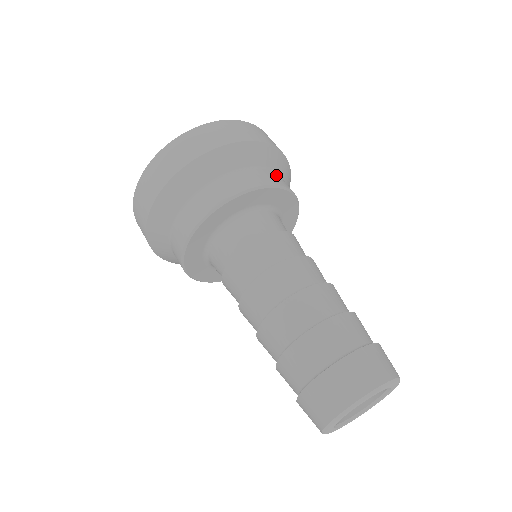
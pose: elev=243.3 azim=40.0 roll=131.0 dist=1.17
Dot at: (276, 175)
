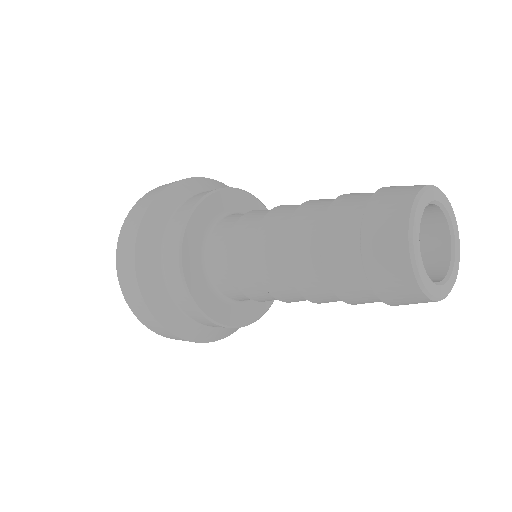
Dot at: (198, 195)
